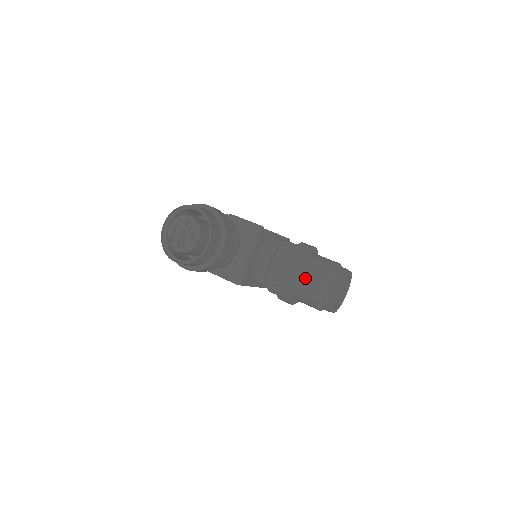
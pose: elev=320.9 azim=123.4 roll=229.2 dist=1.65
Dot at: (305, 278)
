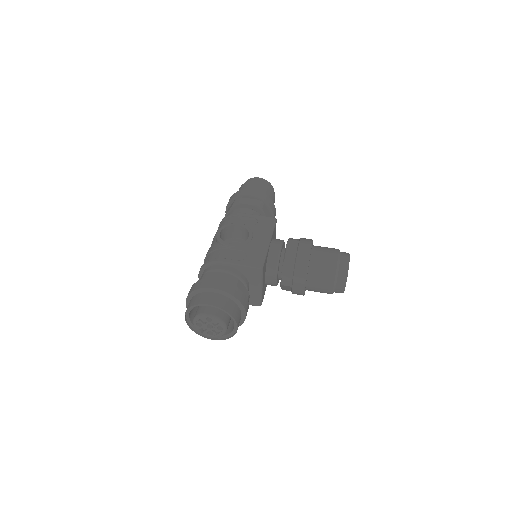
Dot at: (315, 285)
